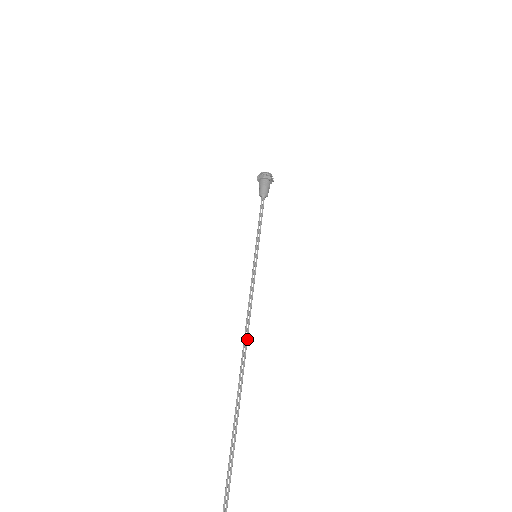
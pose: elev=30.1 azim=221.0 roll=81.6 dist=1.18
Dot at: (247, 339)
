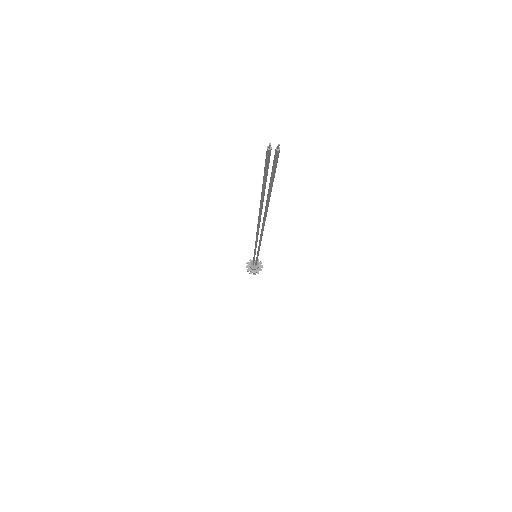
Dot at: (260, 241)
